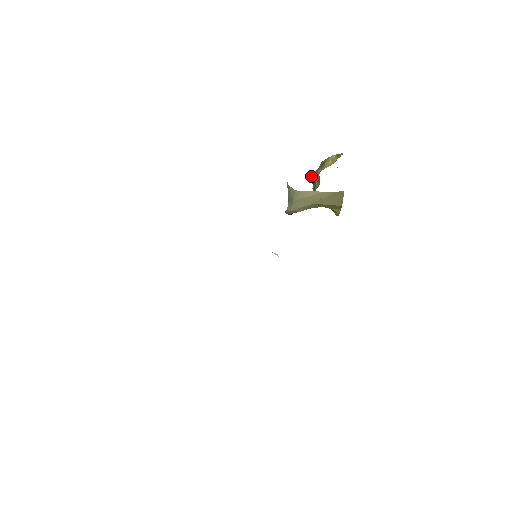
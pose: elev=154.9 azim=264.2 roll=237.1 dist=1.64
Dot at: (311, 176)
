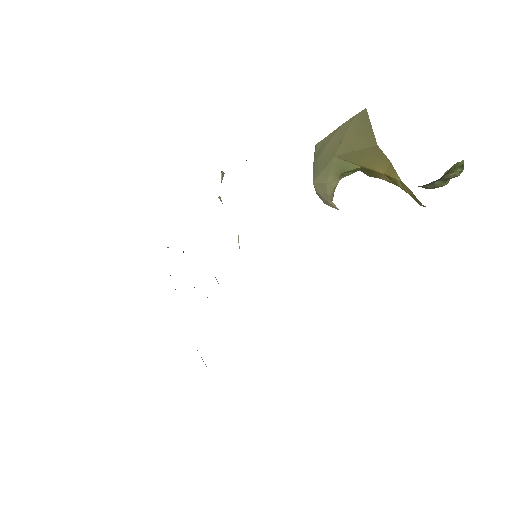
Dot at: occluded
